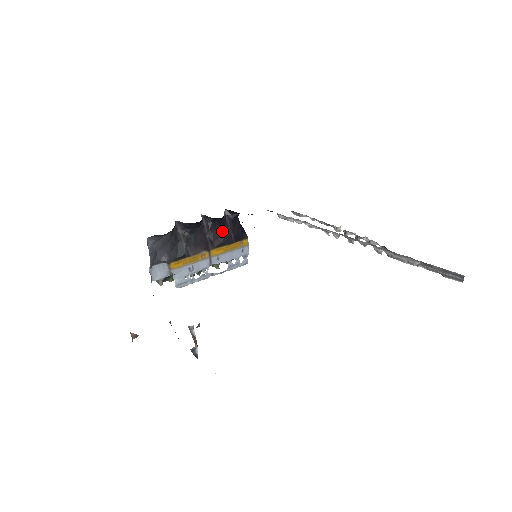
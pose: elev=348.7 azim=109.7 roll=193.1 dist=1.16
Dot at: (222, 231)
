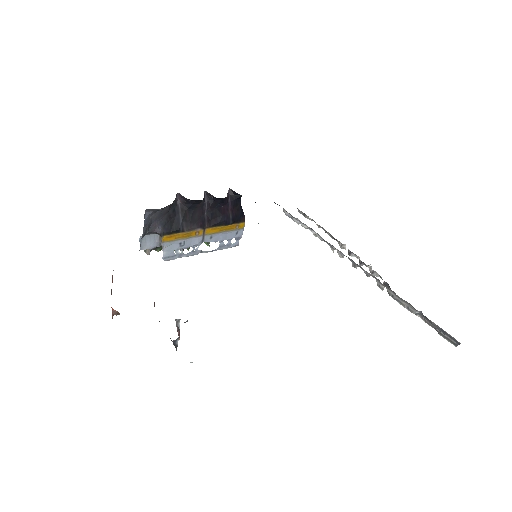
Dot at: (222, 211)
